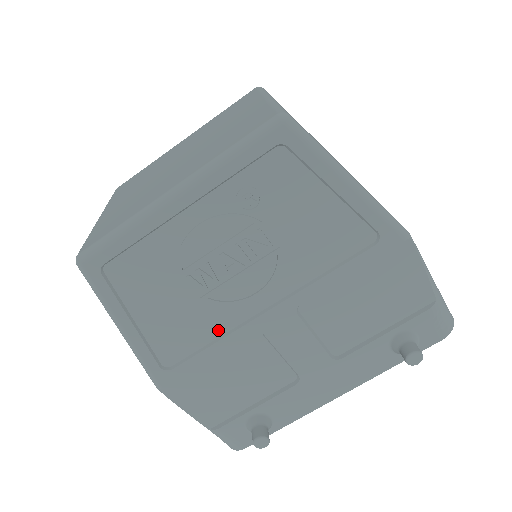
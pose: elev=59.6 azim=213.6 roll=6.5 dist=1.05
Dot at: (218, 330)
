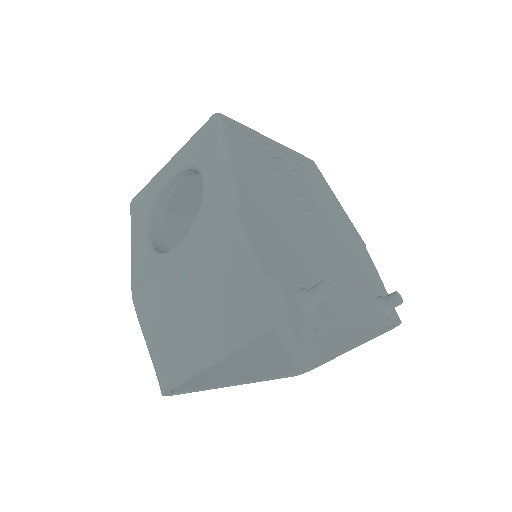
Dot at: (282, 208)
